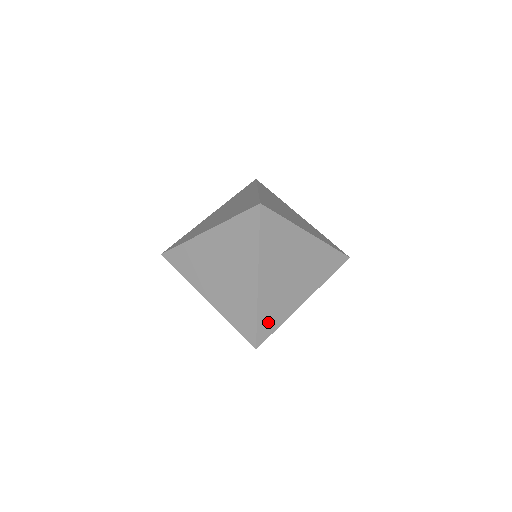
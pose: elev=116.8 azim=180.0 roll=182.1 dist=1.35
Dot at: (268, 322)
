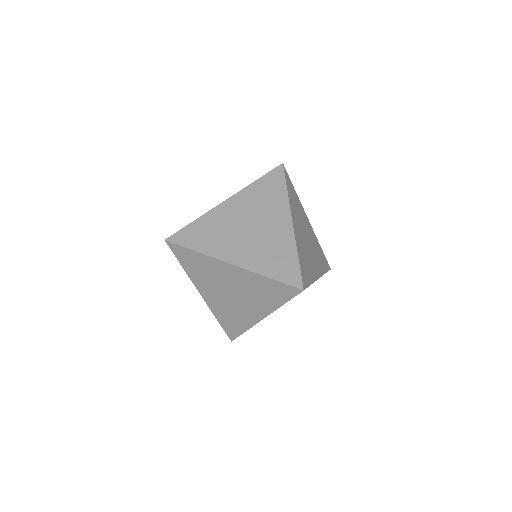
Dot at: occluded
